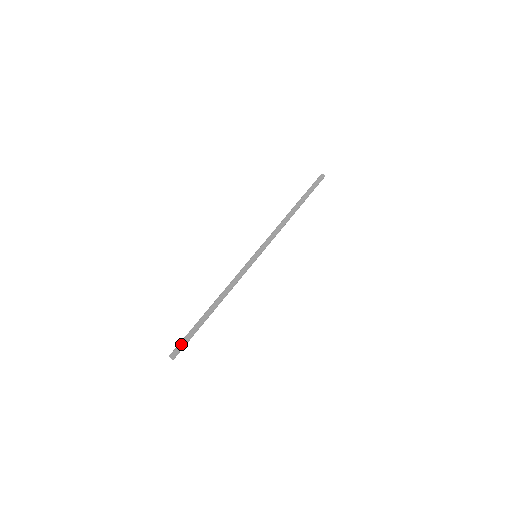
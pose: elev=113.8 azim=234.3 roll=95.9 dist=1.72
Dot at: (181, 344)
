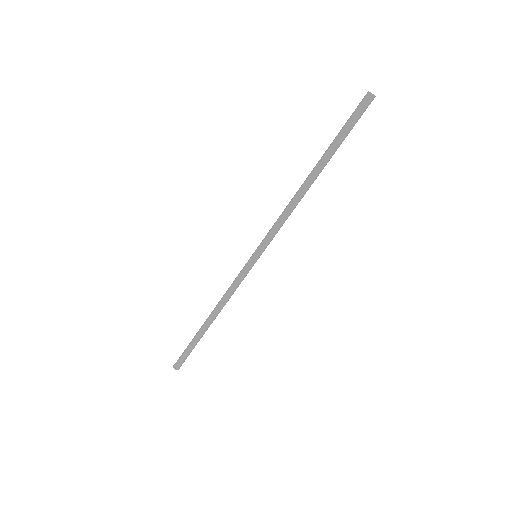
Dot at: (181, 357)
